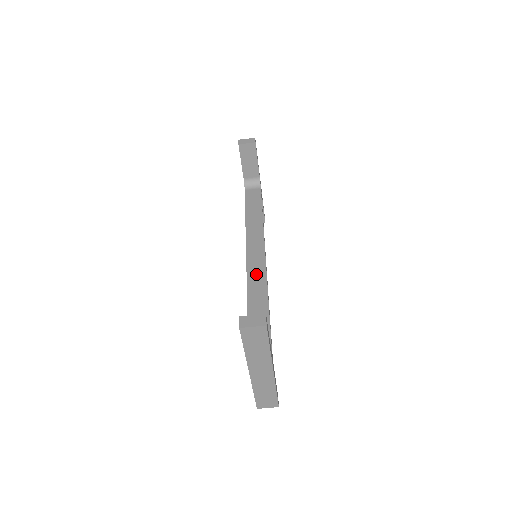
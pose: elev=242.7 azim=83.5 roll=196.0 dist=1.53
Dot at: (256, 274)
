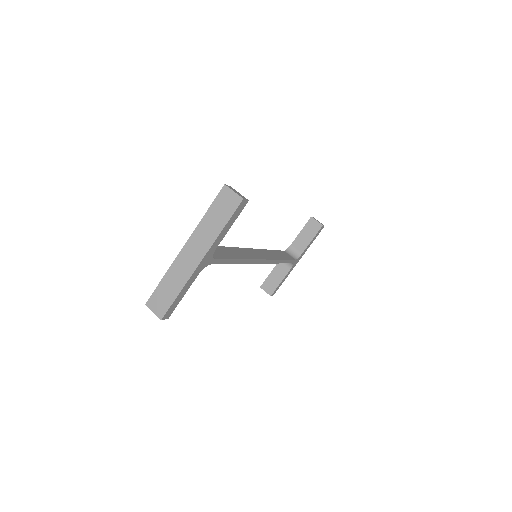
Dot at: (247, 253)
